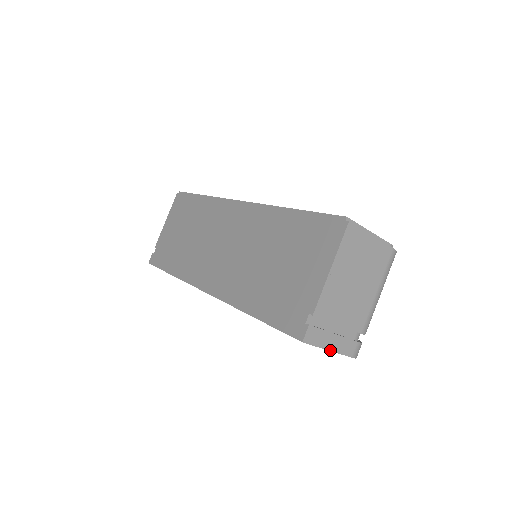
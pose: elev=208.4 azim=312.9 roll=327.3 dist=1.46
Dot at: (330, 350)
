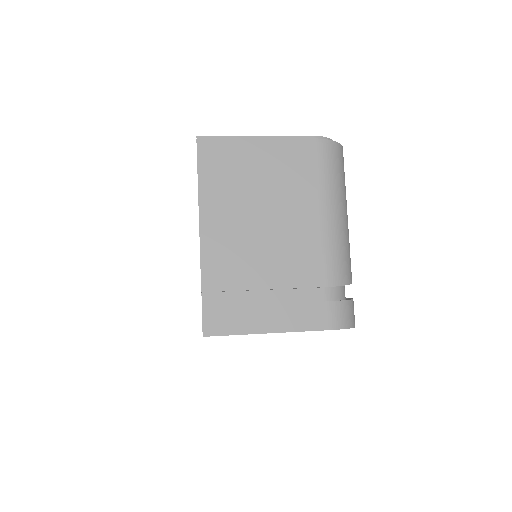
Dot at: (270, 332)
